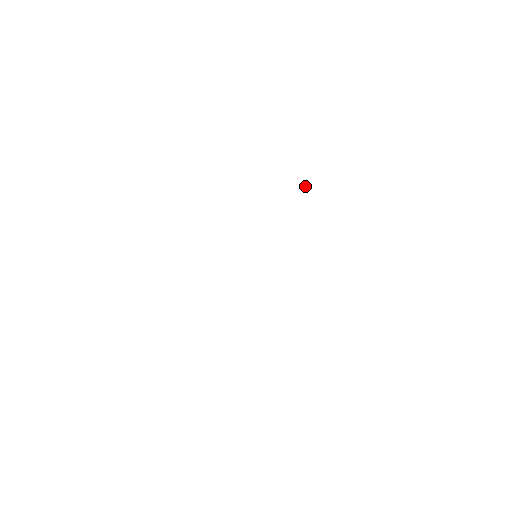
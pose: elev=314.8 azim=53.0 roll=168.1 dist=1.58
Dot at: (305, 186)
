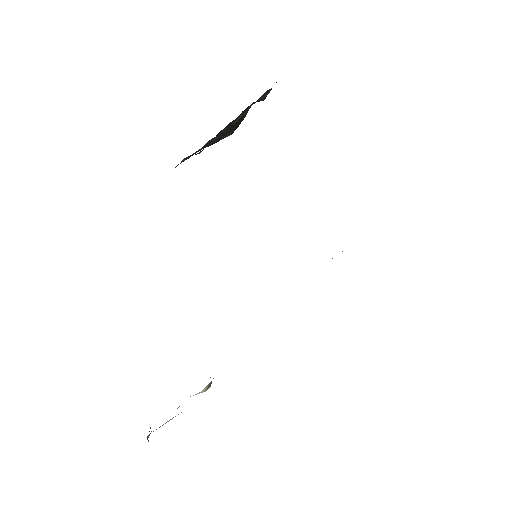
Dot at: occluded
